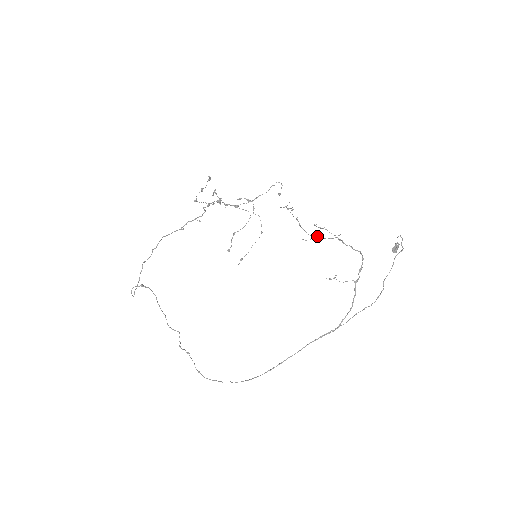
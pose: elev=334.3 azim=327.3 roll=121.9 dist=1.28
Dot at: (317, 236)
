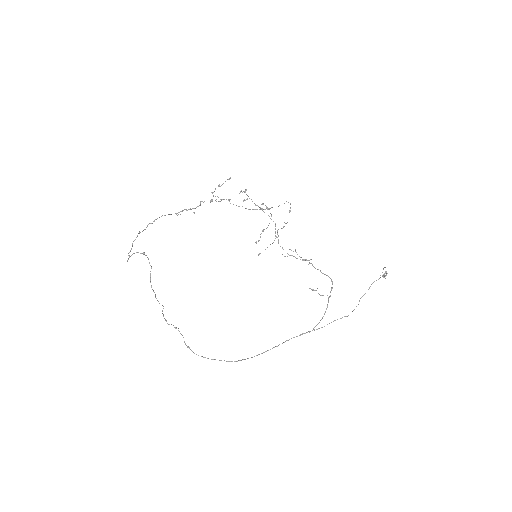
Dot at: occluded
